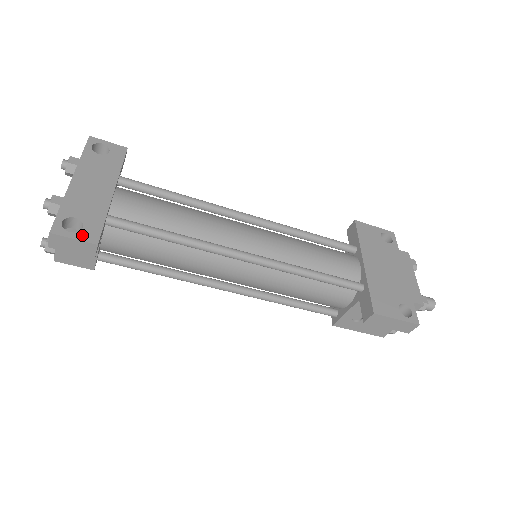
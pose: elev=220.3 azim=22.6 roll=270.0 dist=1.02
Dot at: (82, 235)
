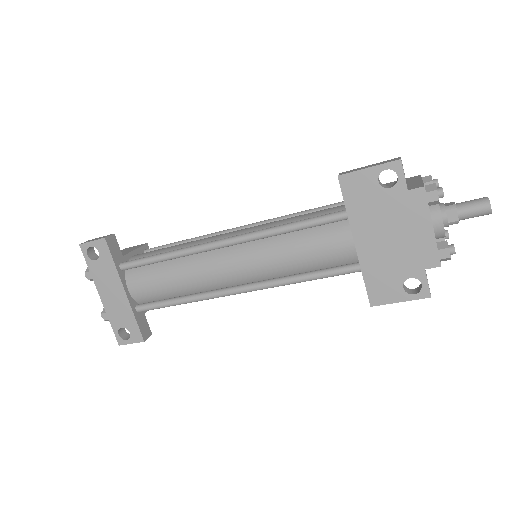
Dot at: (133, 339)
